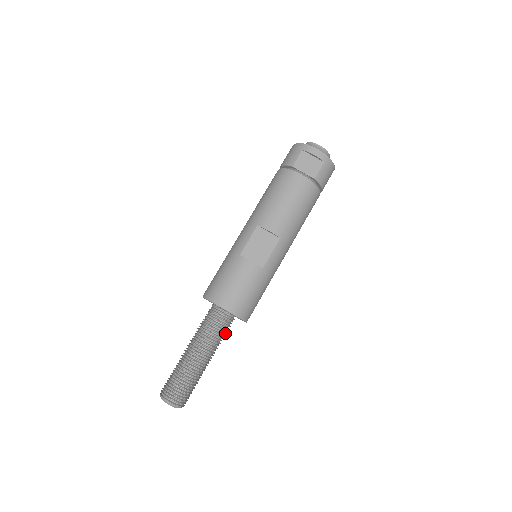
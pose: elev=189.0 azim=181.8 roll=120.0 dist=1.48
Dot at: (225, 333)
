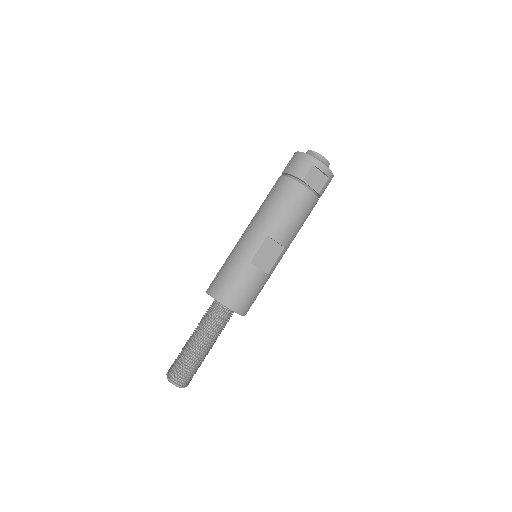
Dot at: occluded
